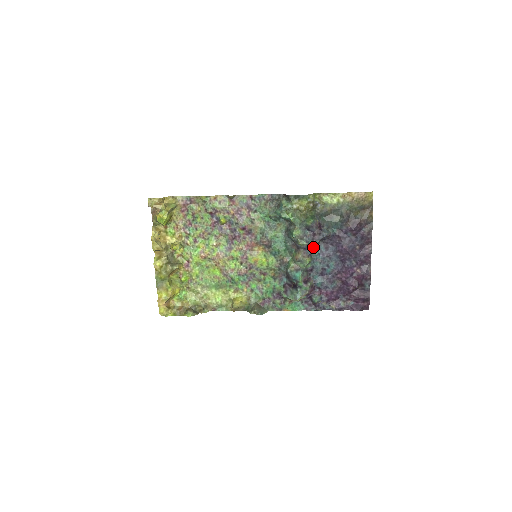
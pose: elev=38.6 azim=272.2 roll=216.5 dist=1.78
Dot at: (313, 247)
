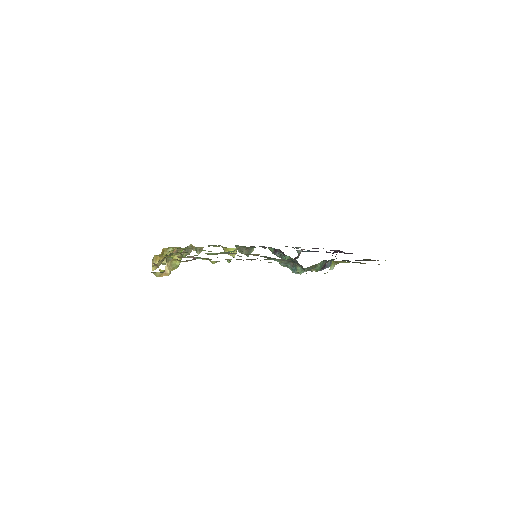
Dot at: occluded
